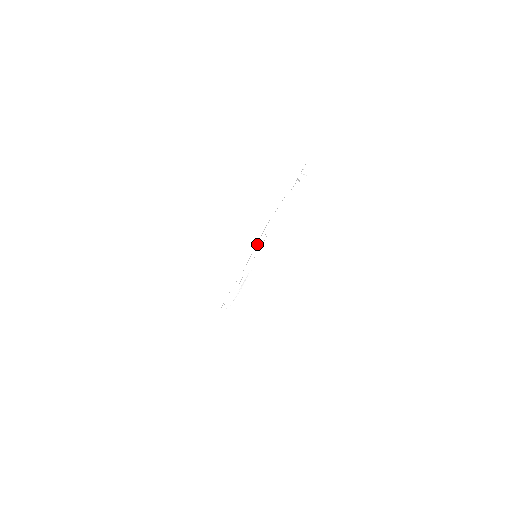
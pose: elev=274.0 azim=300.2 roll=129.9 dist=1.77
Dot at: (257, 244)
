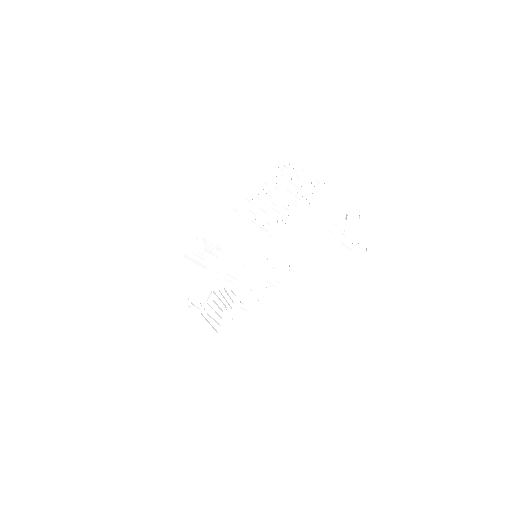
Dot at: (266, 183)
